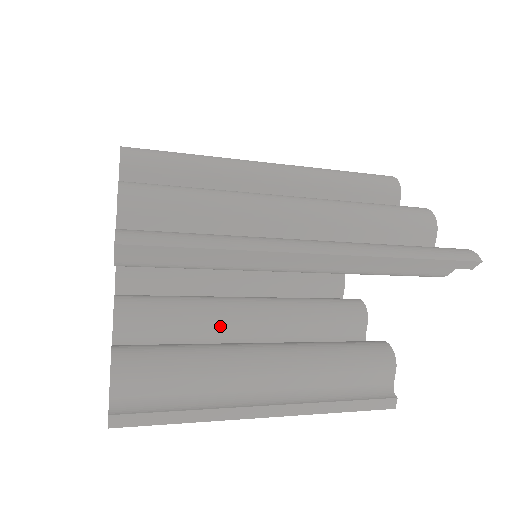
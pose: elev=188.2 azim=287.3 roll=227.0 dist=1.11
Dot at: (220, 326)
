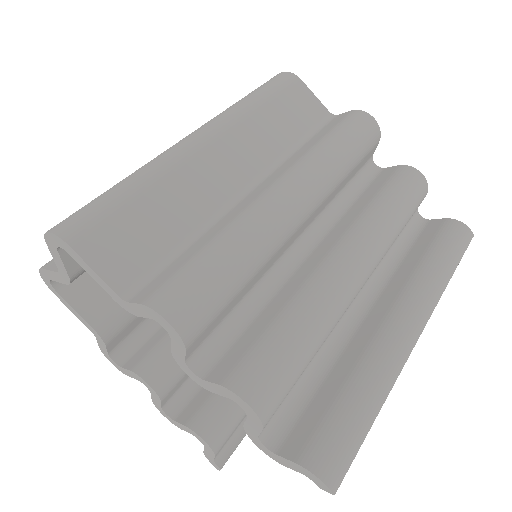
Dot at: occluded
